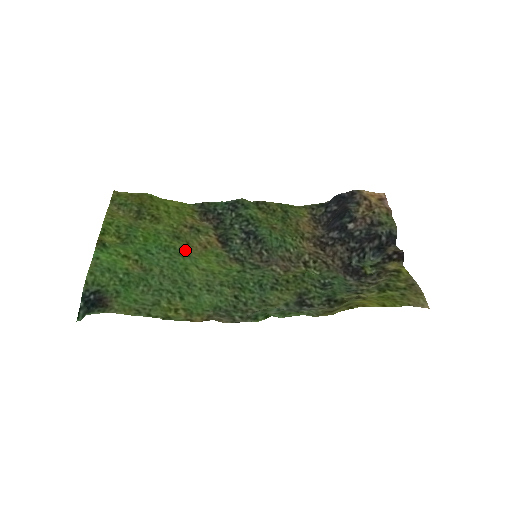
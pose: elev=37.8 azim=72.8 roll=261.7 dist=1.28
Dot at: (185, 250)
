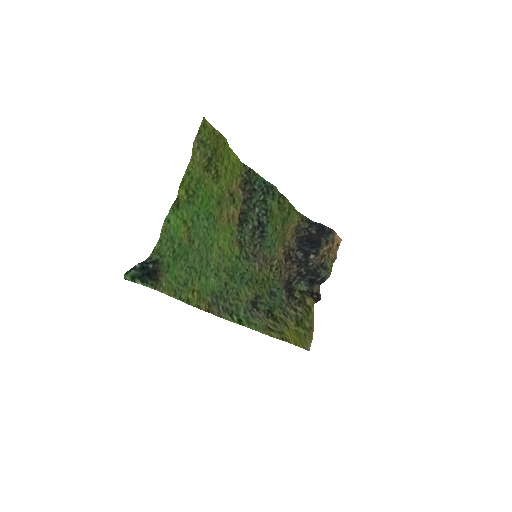
Dot at: (218, 221)
